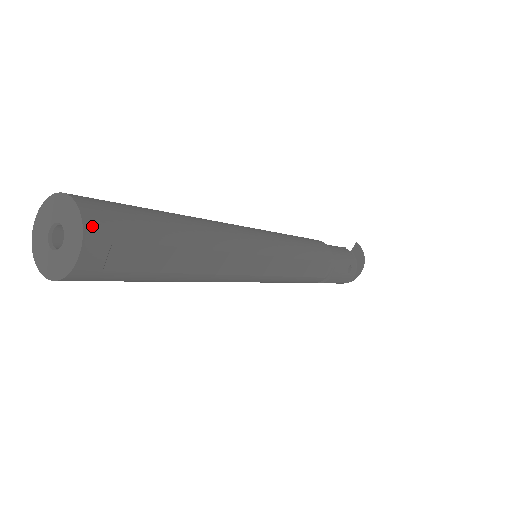
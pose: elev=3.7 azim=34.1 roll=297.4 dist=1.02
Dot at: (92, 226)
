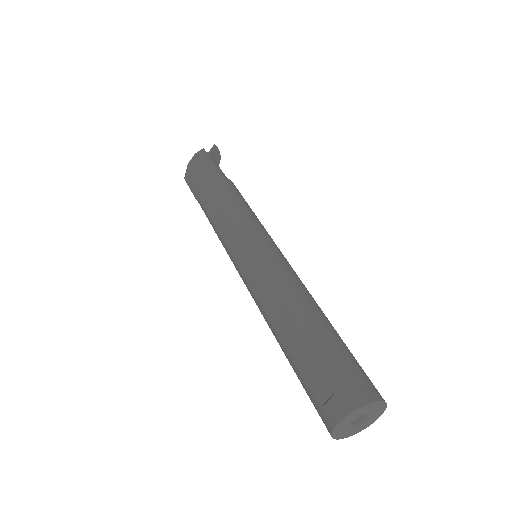
Dot at: occluded
